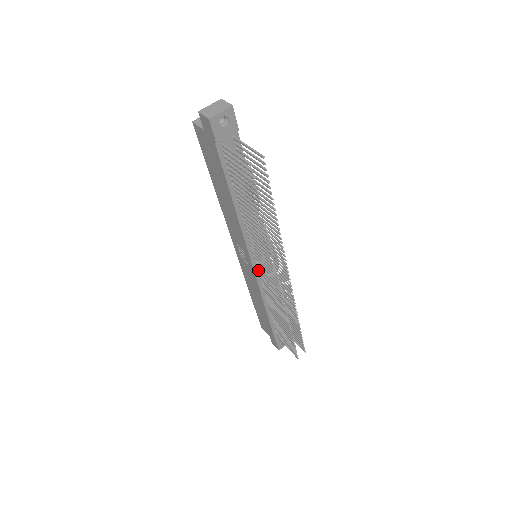
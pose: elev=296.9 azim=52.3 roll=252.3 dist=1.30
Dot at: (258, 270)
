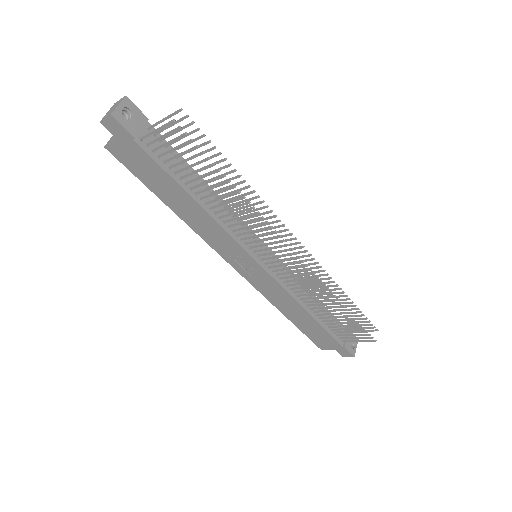
Dot at: (267, 267)
